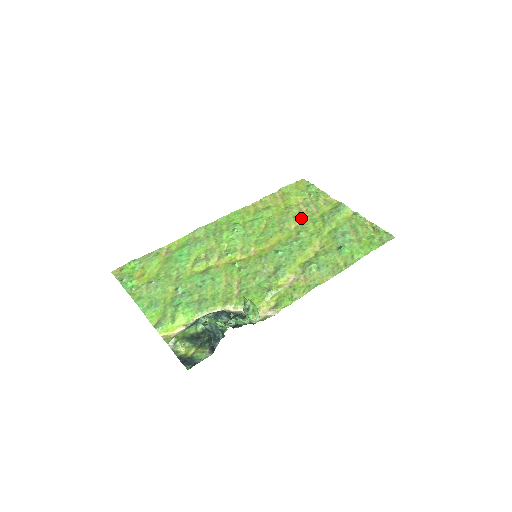
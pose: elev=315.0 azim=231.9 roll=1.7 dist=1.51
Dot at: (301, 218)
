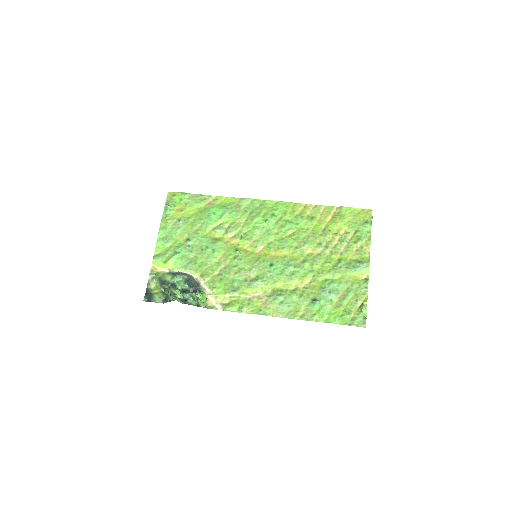
Dot at: (323, 249)
